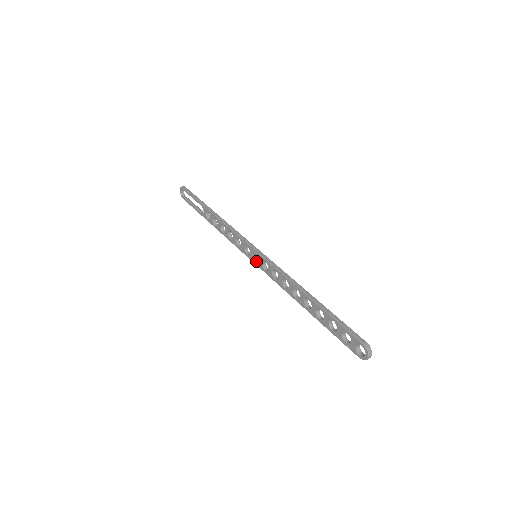
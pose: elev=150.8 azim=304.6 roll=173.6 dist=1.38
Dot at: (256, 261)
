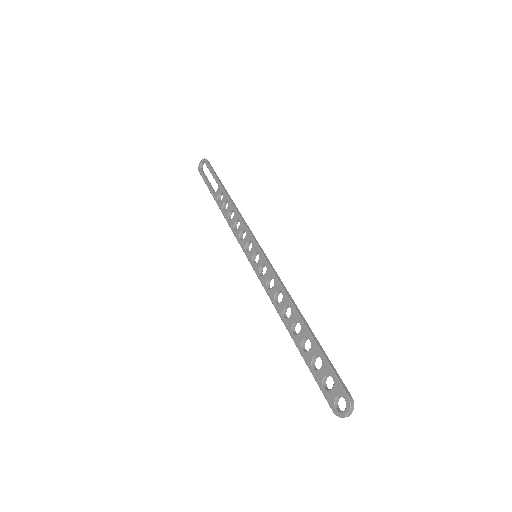
Dot at: (253, 261)
